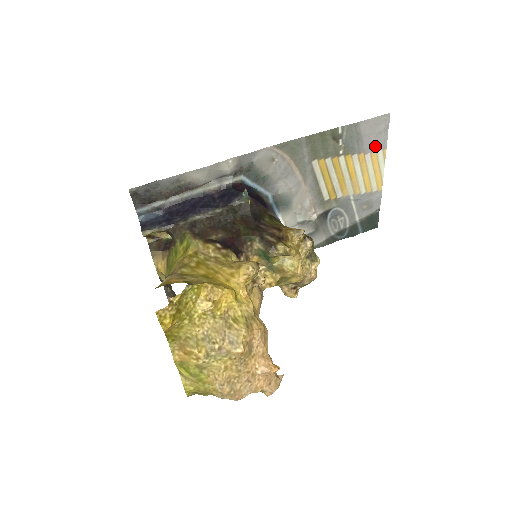
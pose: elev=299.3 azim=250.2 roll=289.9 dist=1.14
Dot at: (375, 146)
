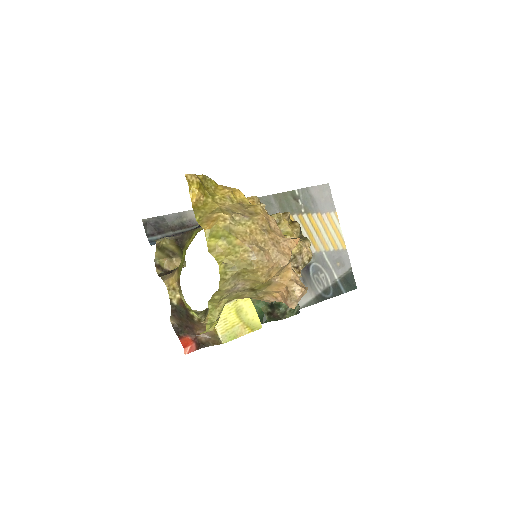
Dot at: (327, 208)
